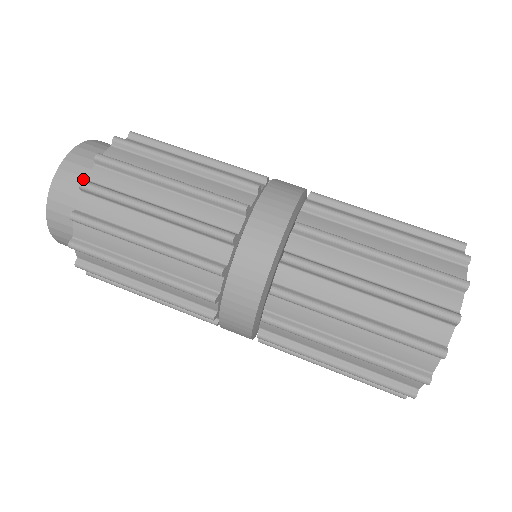
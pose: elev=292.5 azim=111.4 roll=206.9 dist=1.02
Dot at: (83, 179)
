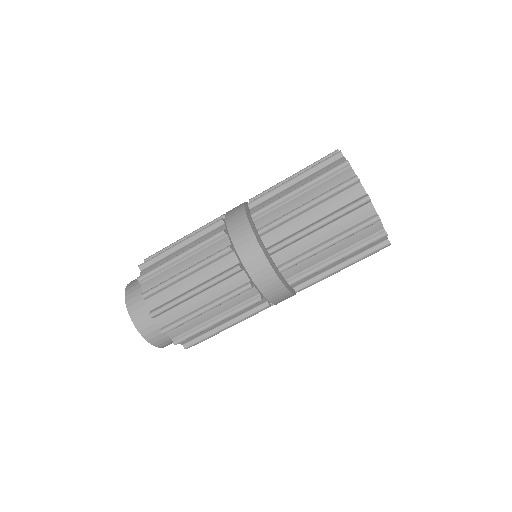
Dot at: (155, 325)
